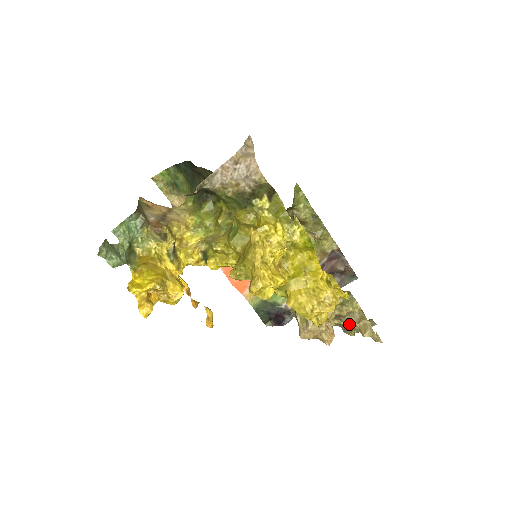
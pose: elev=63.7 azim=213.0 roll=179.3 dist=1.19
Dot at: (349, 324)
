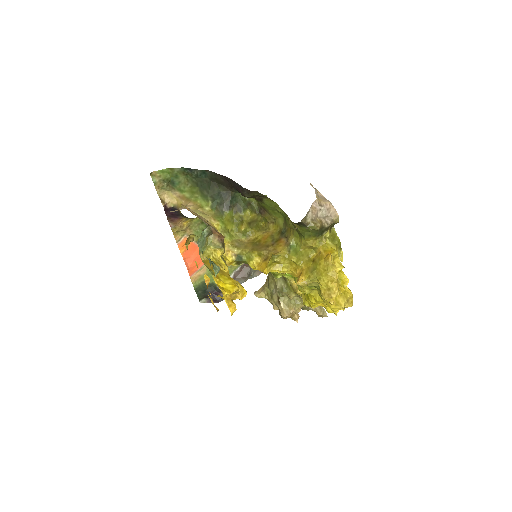
Dot at: occluded
